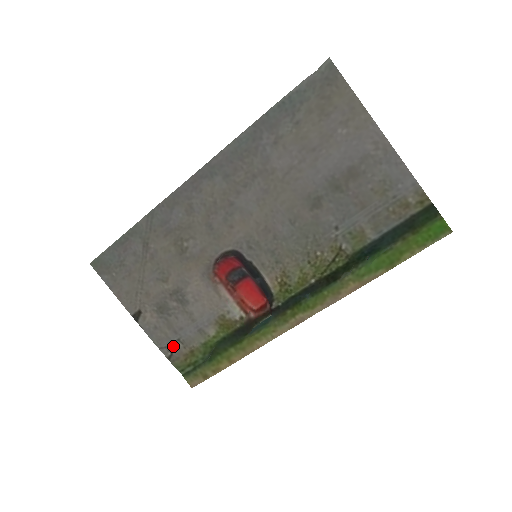
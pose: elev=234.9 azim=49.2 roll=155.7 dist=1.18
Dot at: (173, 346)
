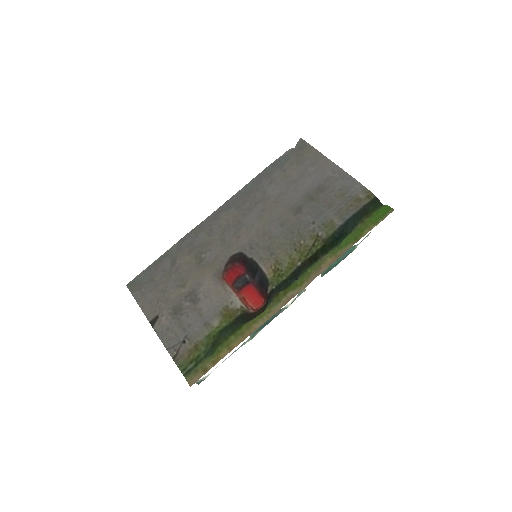
Dot at: (180, 344)
